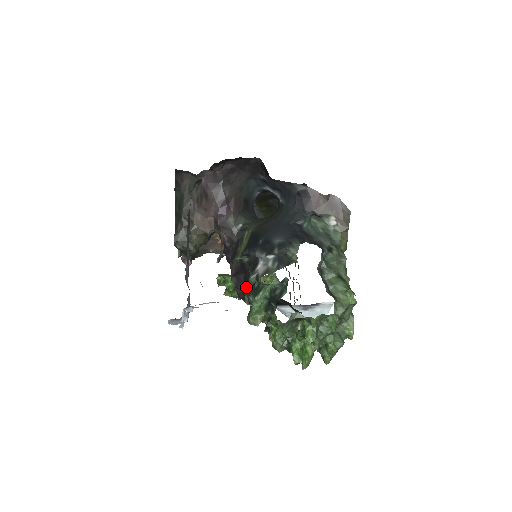
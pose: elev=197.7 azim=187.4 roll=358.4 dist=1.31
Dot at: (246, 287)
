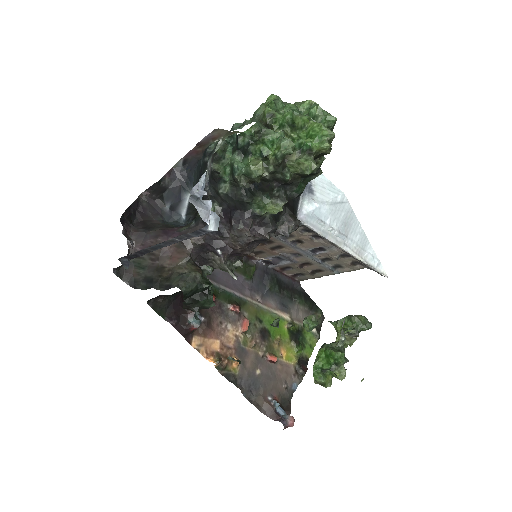
Dot at: (239, 202)
